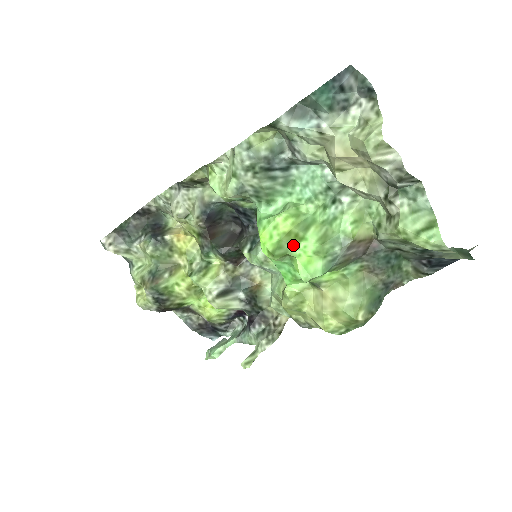
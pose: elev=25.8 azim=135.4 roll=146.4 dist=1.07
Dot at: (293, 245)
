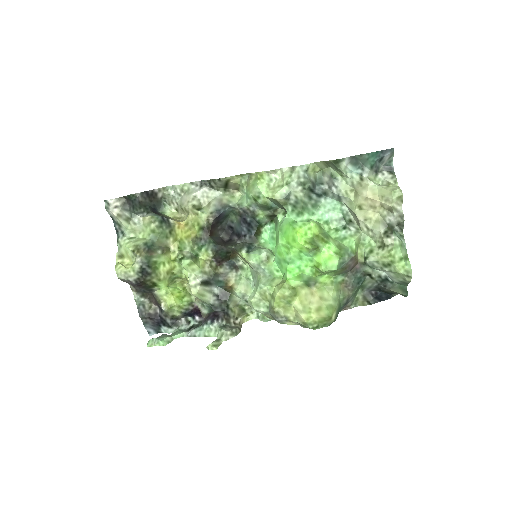
Dot at: (321, 244)
